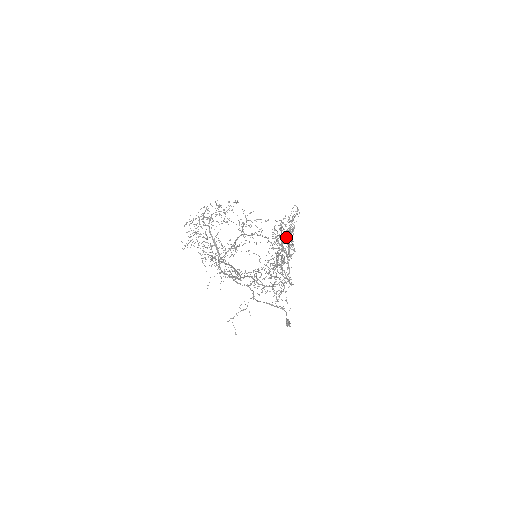
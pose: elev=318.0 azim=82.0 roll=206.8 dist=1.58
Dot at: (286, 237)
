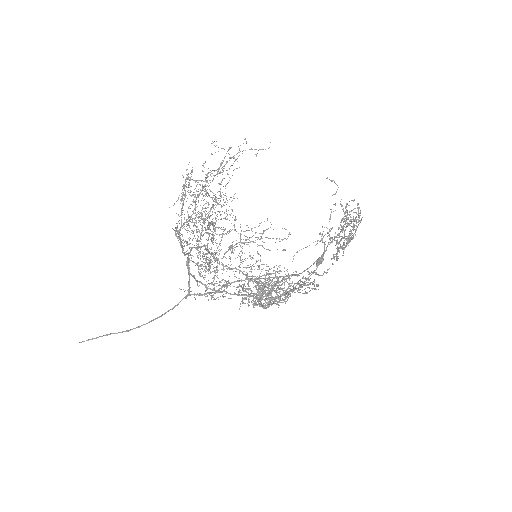
Dot at: occluded
